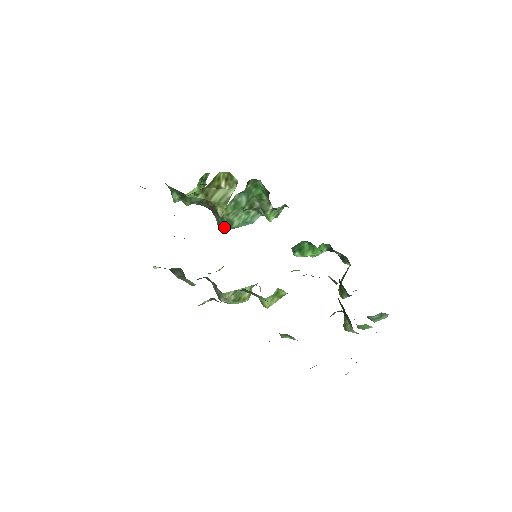
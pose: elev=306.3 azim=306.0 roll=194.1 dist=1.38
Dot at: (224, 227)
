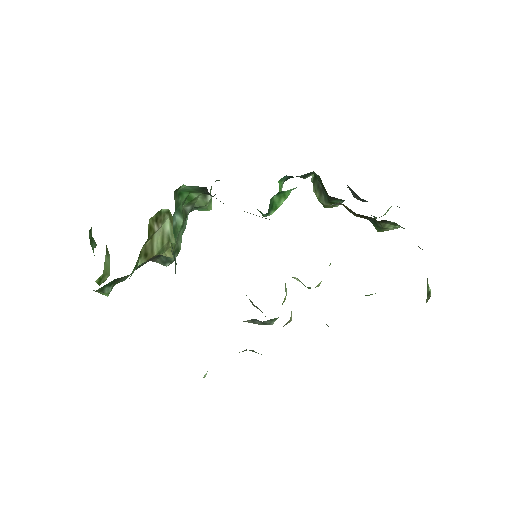
Dot at: (173, 261)
